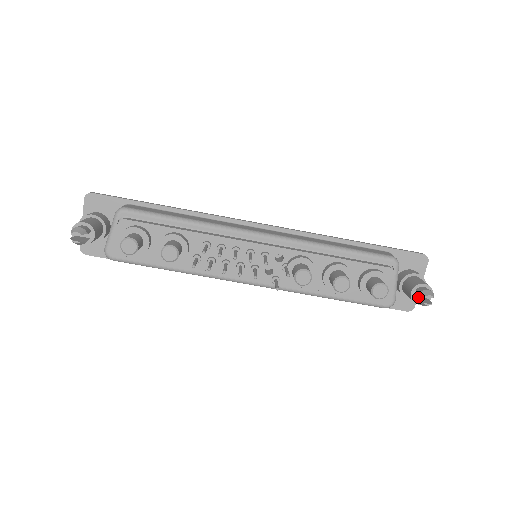
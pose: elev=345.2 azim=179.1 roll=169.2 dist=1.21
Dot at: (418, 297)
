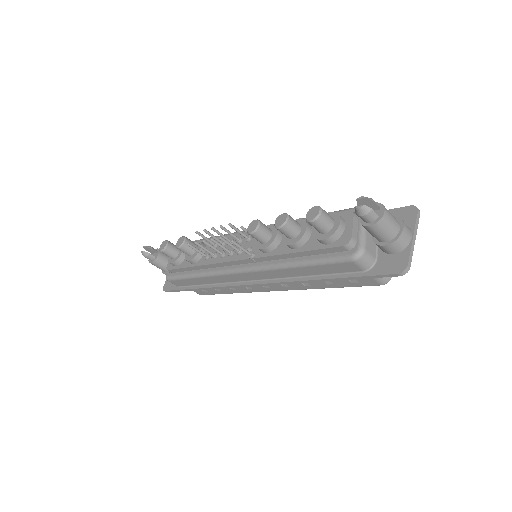
Dot at: occluded
